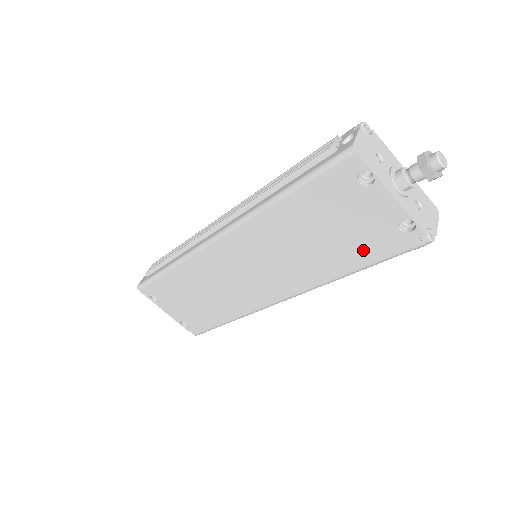
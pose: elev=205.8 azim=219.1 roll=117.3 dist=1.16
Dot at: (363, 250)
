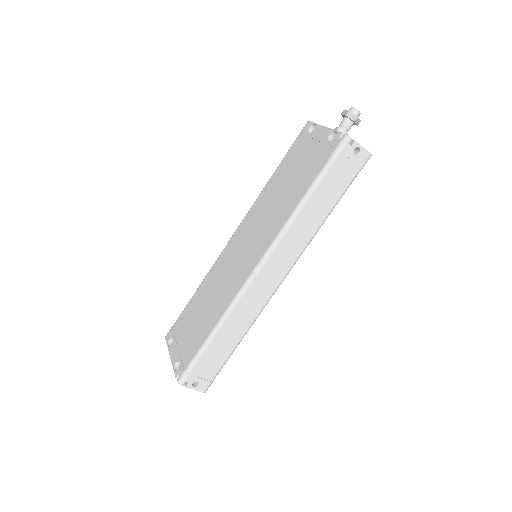
Dot at: (310, 173)
